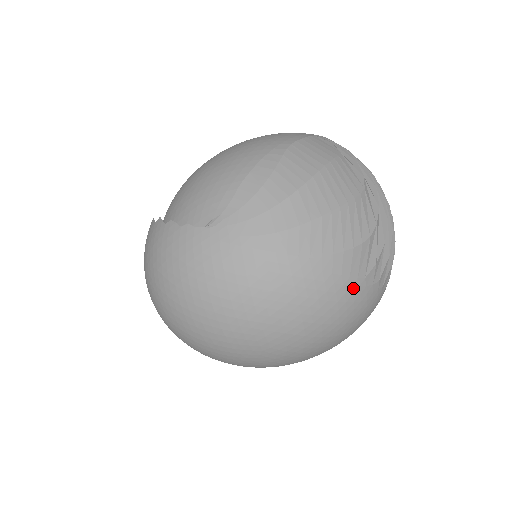
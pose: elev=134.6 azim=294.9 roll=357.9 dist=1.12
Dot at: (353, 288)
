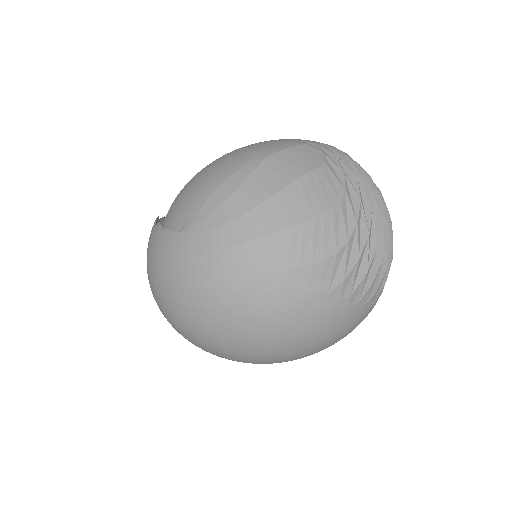
Dot at: (313, 303)
